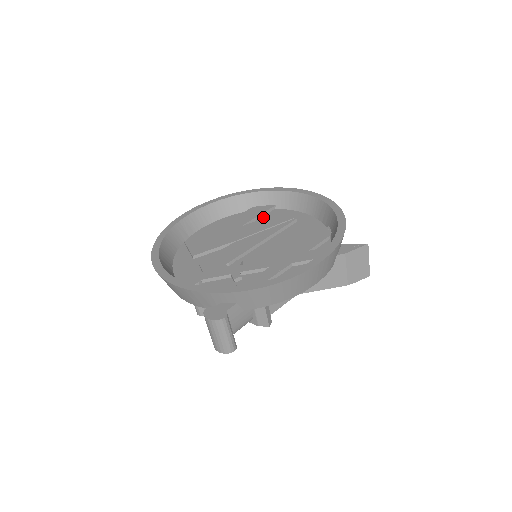
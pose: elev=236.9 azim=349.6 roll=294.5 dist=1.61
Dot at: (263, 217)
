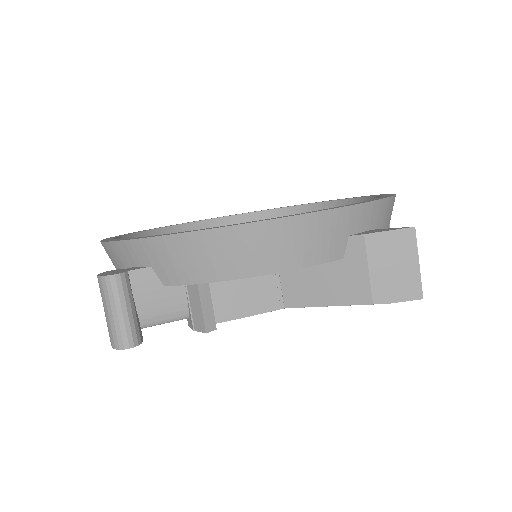
Dot at: occluded
